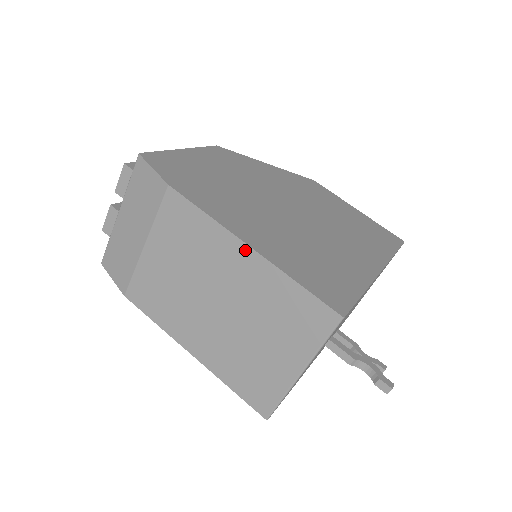
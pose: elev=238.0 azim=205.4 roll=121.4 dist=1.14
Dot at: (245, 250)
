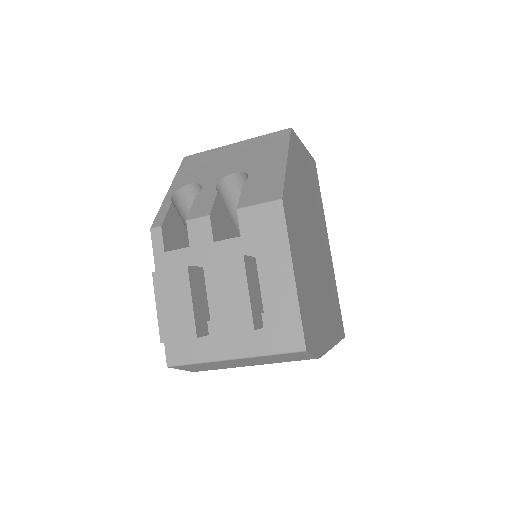
Dot at: occluded
